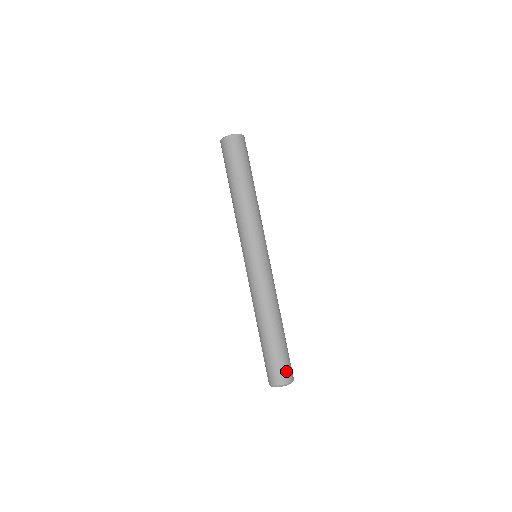
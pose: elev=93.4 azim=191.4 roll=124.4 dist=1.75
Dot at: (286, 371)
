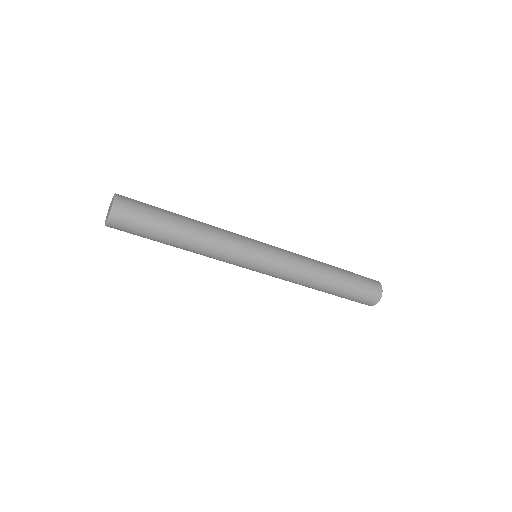
Dot at: (372, 289)
